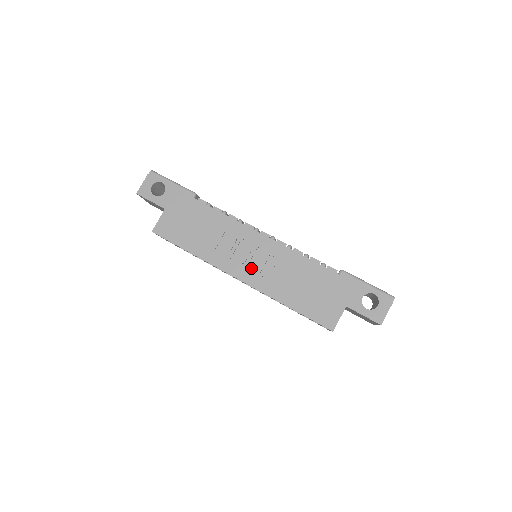
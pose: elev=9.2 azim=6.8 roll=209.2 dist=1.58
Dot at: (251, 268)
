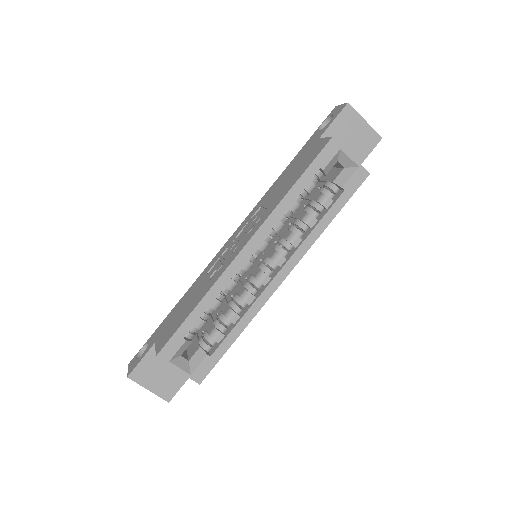
Dot at: occluded
